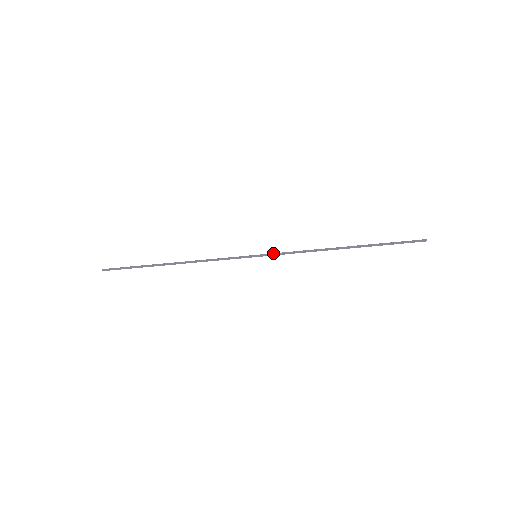
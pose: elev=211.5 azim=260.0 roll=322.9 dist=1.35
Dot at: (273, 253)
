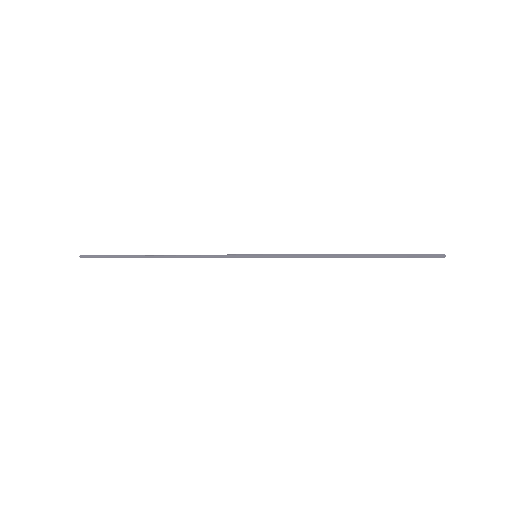
Dot at: (275, 255)
